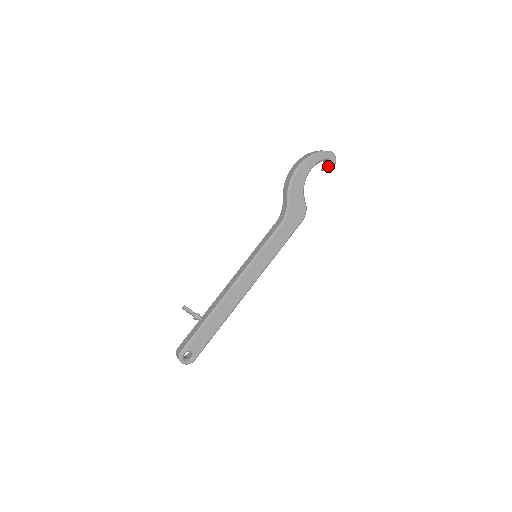
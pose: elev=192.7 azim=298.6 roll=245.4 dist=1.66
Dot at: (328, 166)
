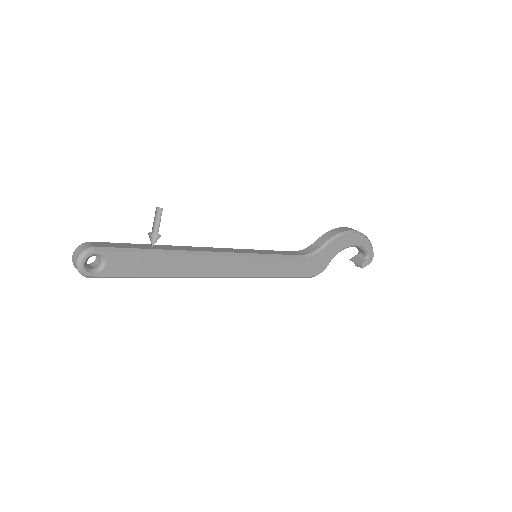
Dot at: (362, 261)
